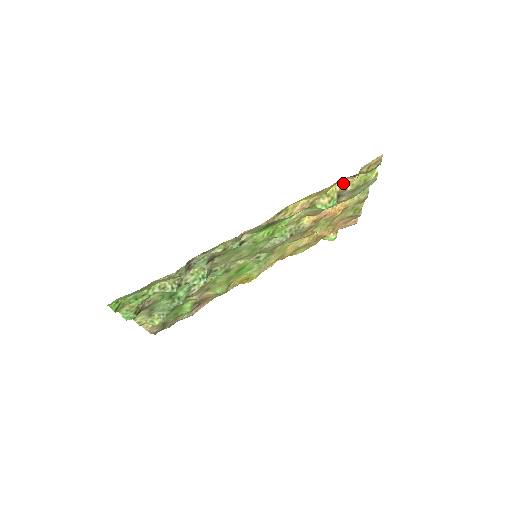
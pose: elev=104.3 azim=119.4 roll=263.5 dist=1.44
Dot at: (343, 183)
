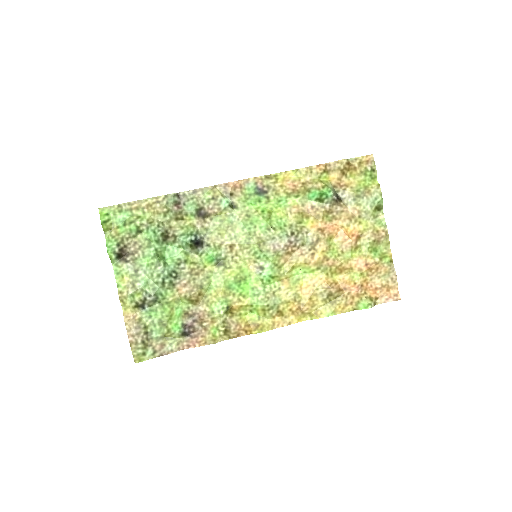
Dot at: (339, 181)
